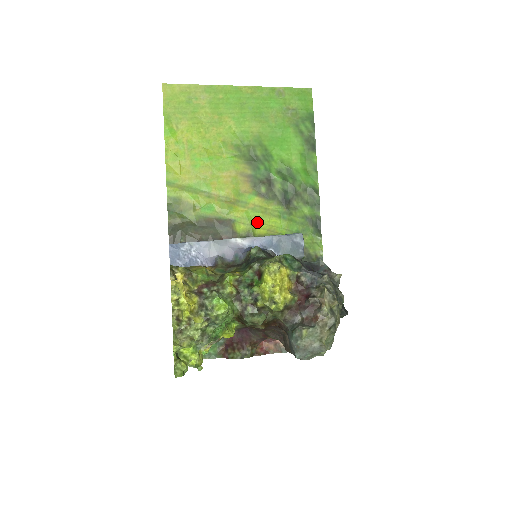
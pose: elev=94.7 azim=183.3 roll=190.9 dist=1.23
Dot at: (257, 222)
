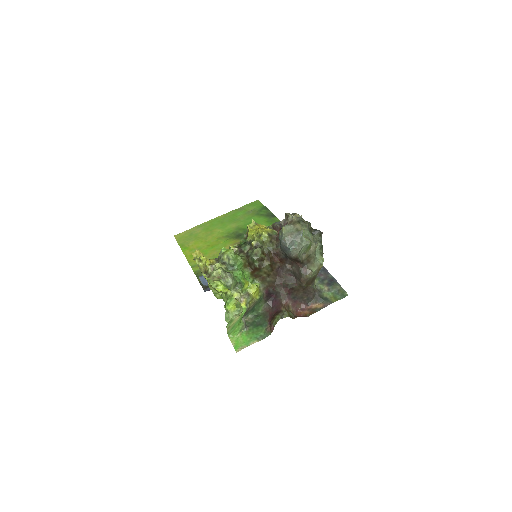
Dot at: occluded
